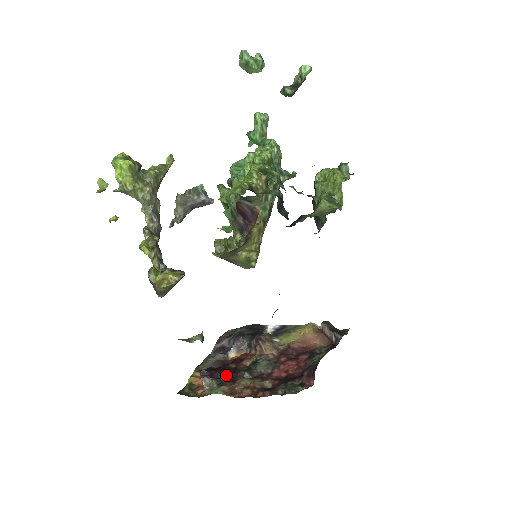
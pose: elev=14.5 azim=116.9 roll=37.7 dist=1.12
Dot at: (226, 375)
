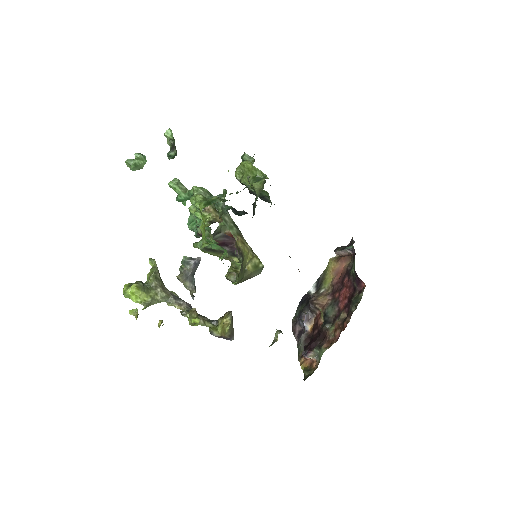
Dot at: (317, 340)
